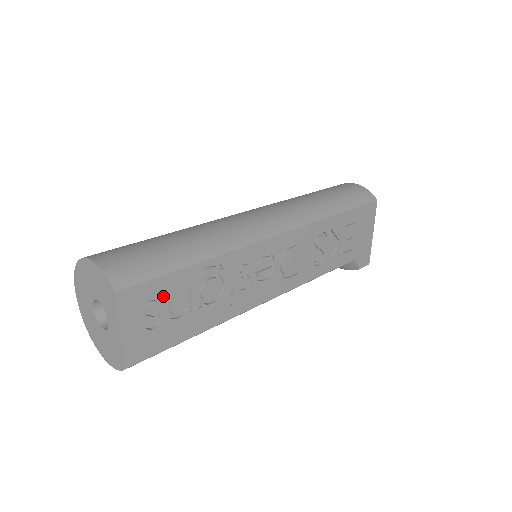
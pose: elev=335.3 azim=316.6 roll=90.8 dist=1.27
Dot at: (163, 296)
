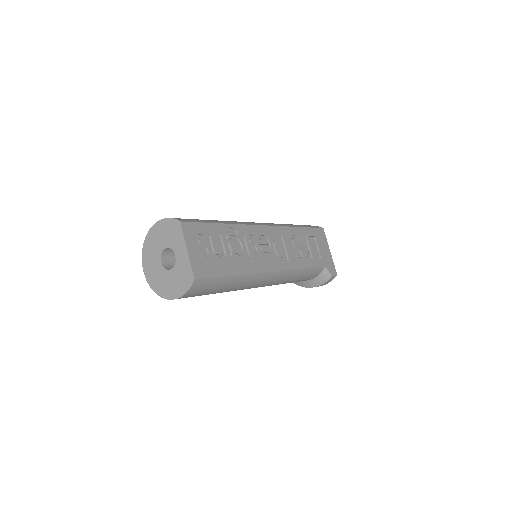
Dot at: (207, 237)
